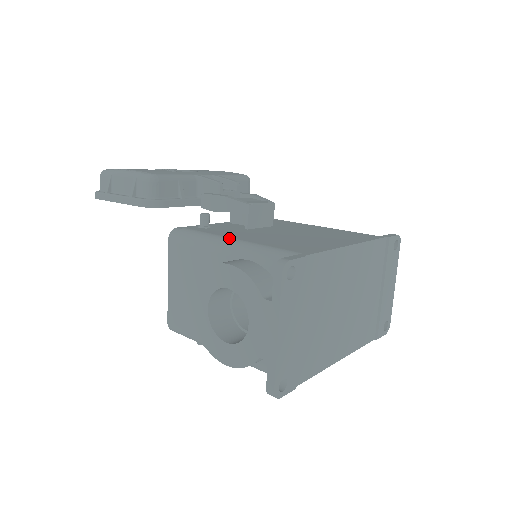
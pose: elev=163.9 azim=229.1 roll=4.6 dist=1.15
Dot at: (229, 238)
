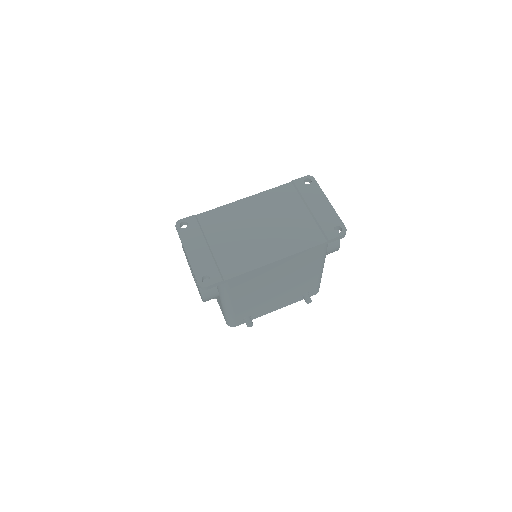
Dot at: occluded
